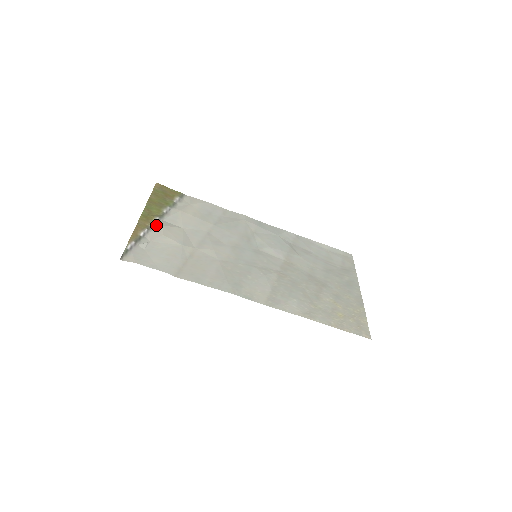
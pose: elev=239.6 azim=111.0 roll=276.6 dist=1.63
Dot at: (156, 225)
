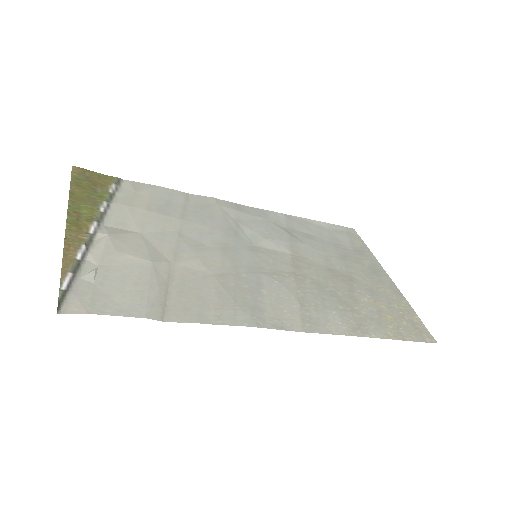
Dot at: (97, 235)
